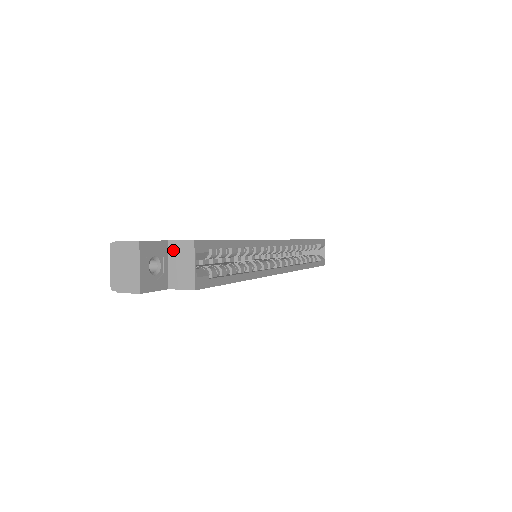
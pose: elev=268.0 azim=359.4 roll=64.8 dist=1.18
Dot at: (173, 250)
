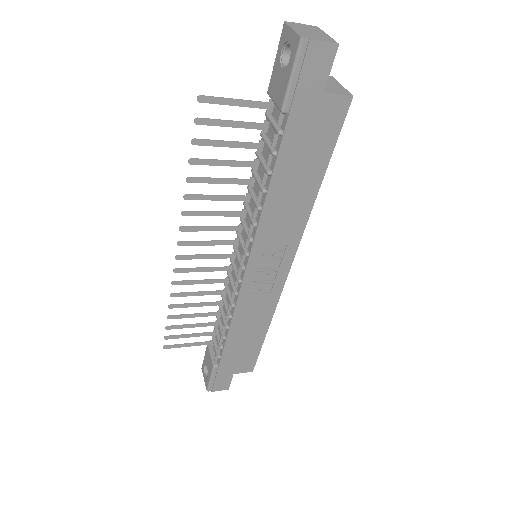
Dot at: occluded
